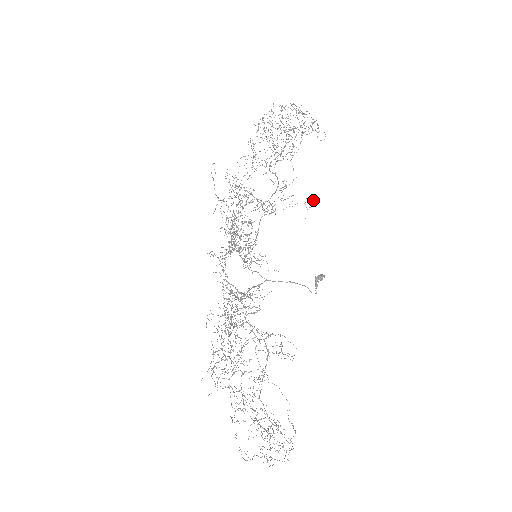
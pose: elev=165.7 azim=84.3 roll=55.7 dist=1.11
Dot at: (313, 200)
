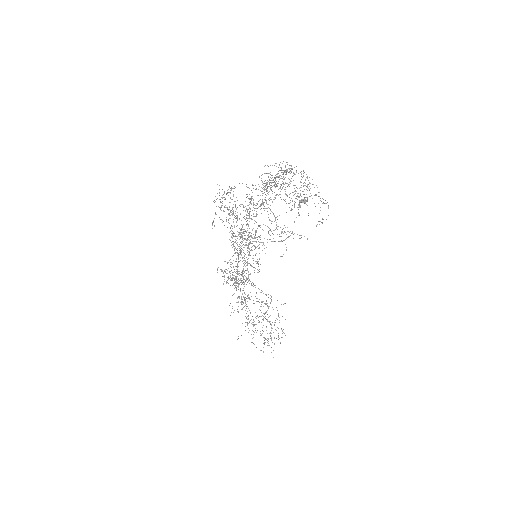
Dot at: occluded
